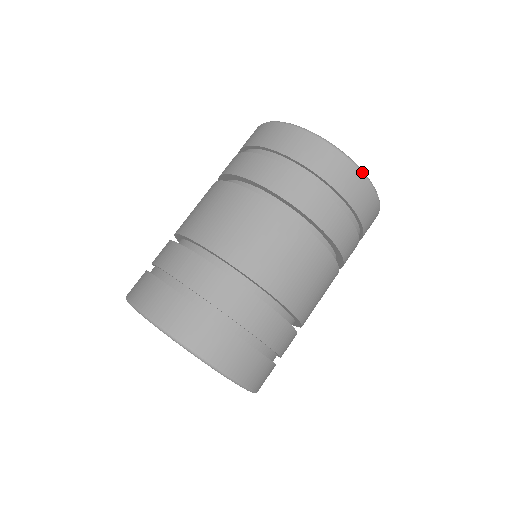
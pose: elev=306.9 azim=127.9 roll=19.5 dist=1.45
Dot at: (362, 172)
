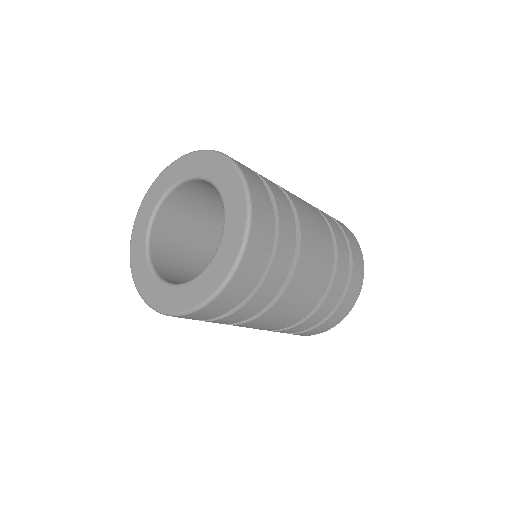
Dot at: (353, 234)
